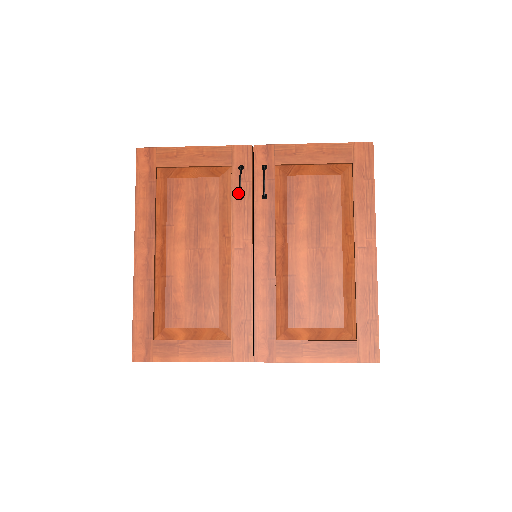
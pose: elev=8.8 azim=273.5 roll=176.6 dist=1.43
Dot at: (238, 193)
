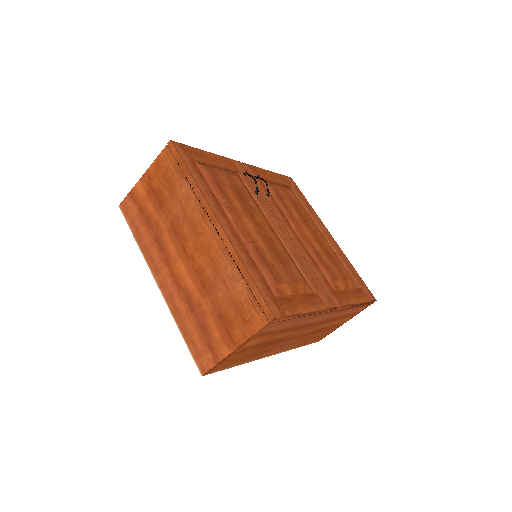
Dot at: (253, 190)
